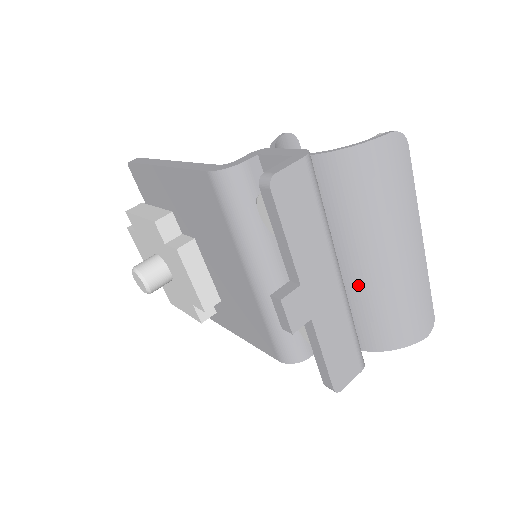
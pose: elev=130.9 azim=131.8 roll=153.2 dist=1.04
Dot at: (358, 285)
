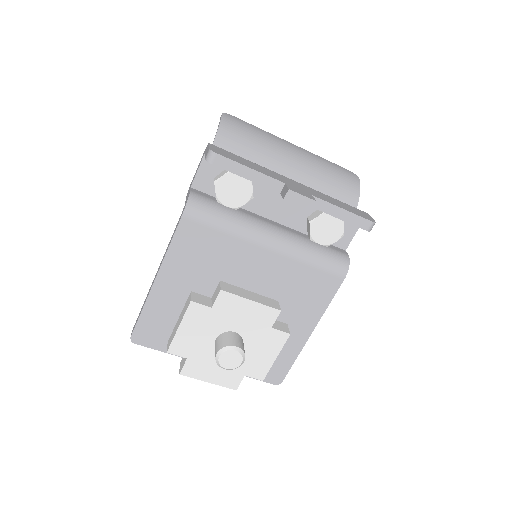
Dot at: (304, 183)
